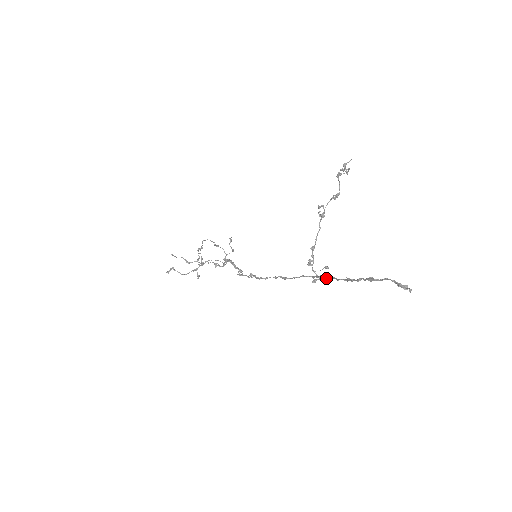
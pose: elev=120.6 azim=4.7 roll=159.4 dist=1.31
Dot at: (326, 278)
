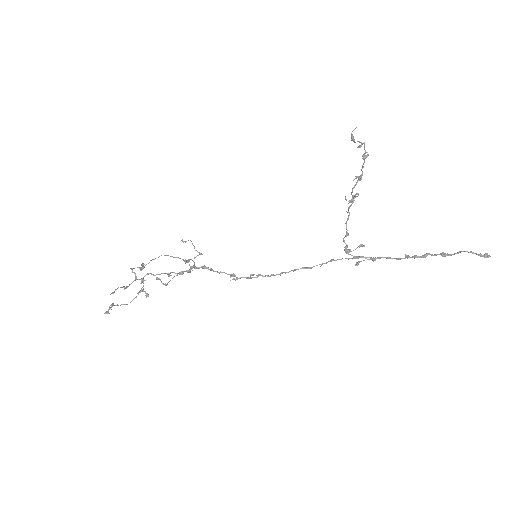
Dot at: occluded
